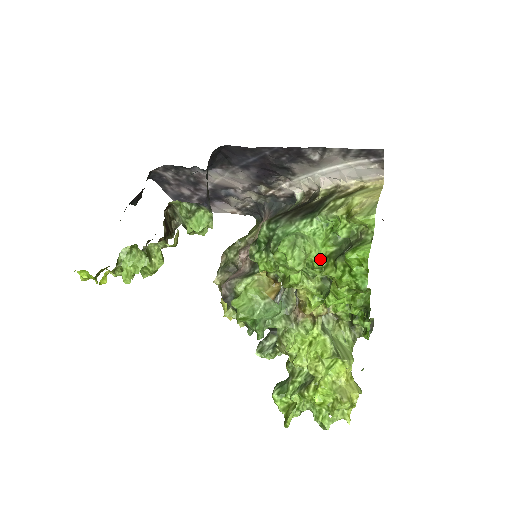
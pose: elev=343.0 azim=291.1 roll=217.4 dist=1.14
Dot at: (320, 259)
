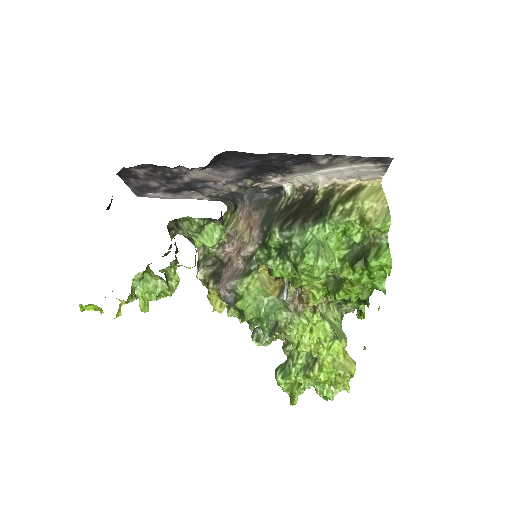
Dot at: (335, 262)
